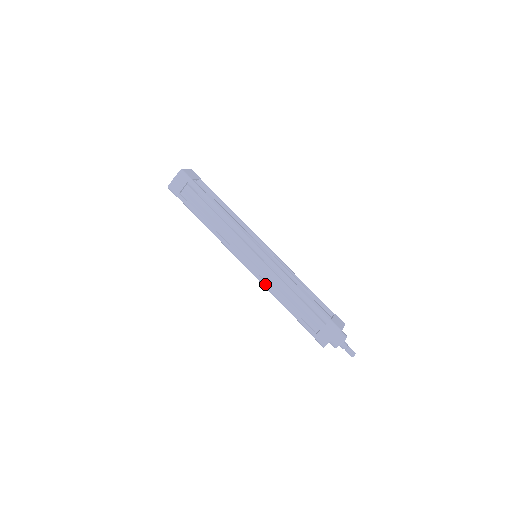
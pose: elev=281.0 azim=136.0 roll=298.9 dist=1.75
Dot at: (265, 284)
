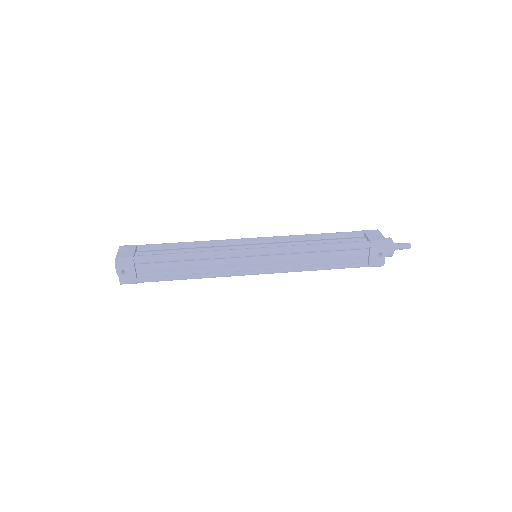
Dot at: (289, 246)
